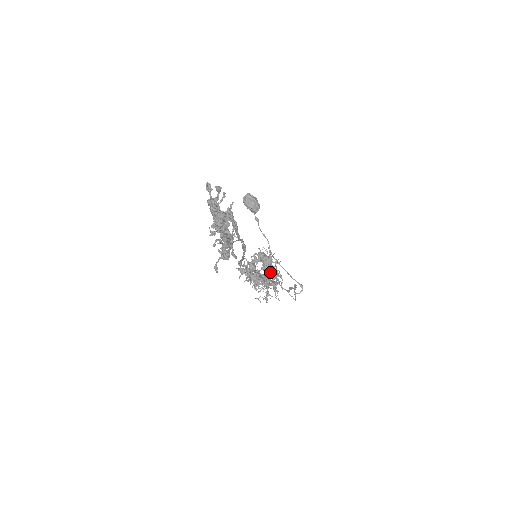
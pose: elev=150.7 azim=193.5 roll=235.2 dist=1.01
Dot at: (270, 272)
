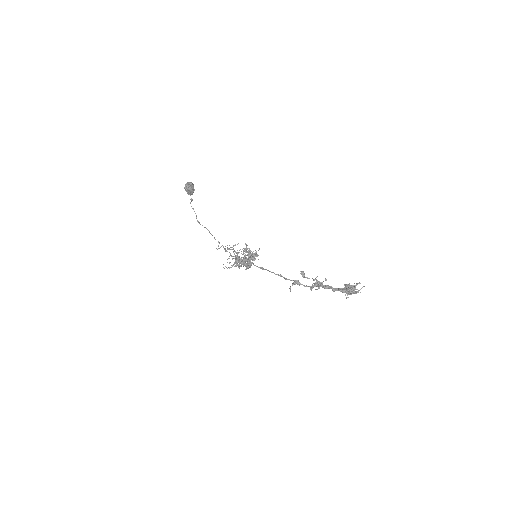
Dot at: (245, 256)
